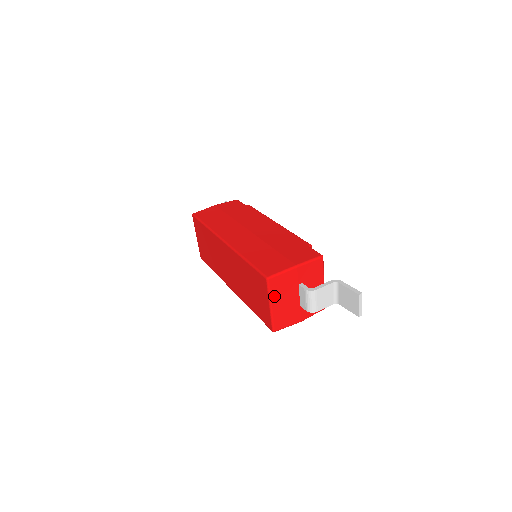
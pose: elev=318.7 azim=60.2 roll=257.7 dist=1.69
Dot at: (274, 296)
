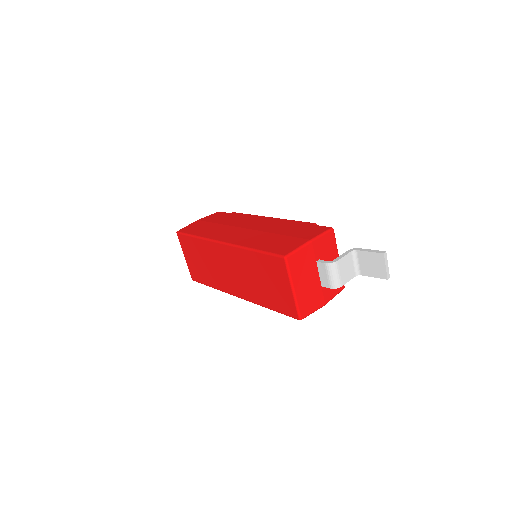
Dot at: (295, 277)
